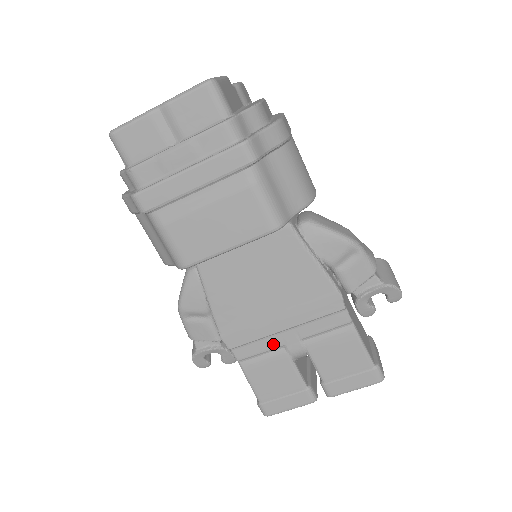
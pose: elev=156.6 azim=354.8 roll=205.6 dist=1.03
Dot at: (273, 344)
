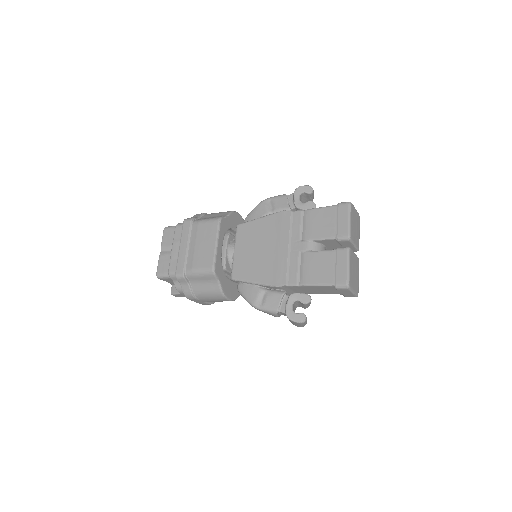
Dot at: (295, 258)
